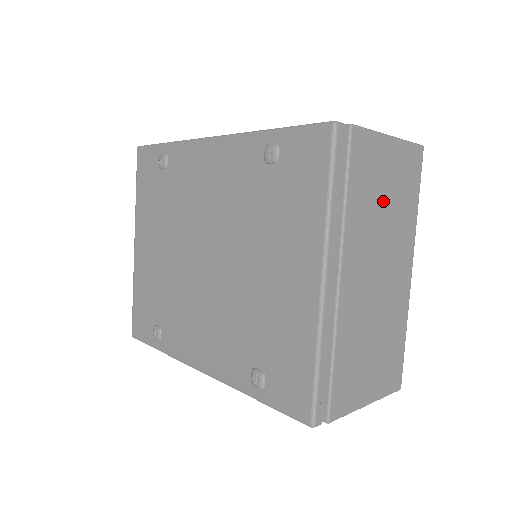
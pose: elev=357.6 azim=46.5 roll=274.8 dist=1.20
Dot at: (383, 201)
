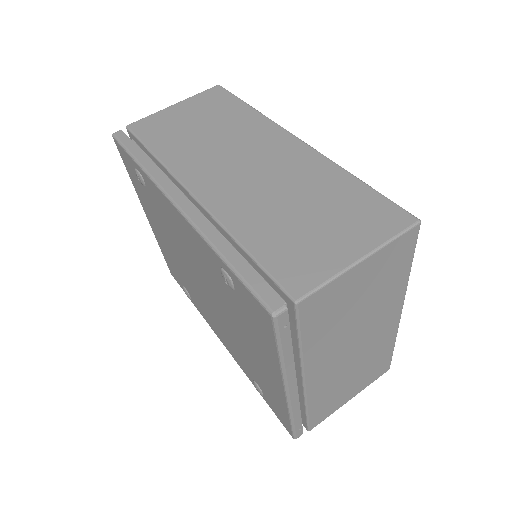
Dot at: (354, 308)
